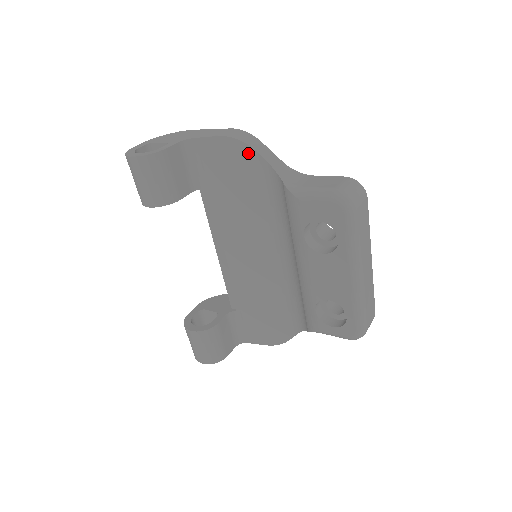
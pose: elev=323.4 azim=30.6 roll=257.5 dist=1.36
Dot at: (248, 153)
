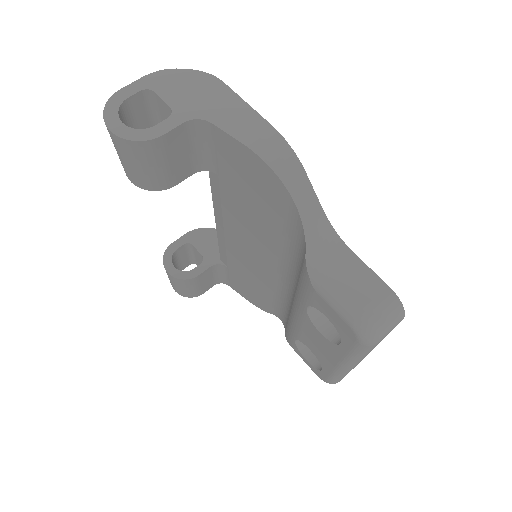
Dot at: (278, 187)
